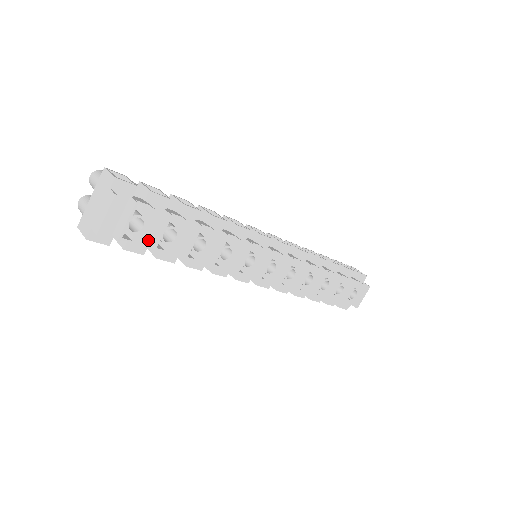
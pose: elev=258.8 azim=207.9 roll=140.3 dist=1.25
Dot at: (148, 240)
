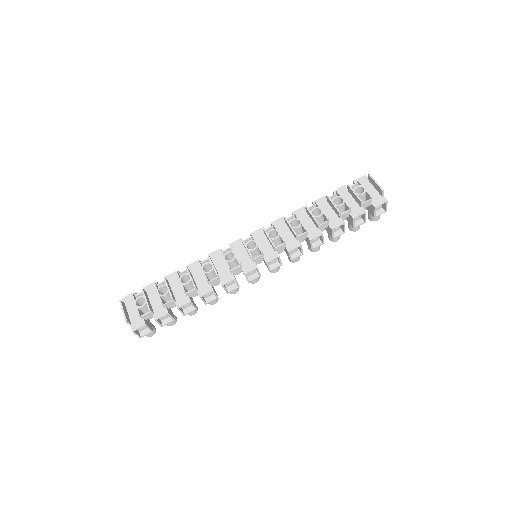
Dot at: (163, 306)
